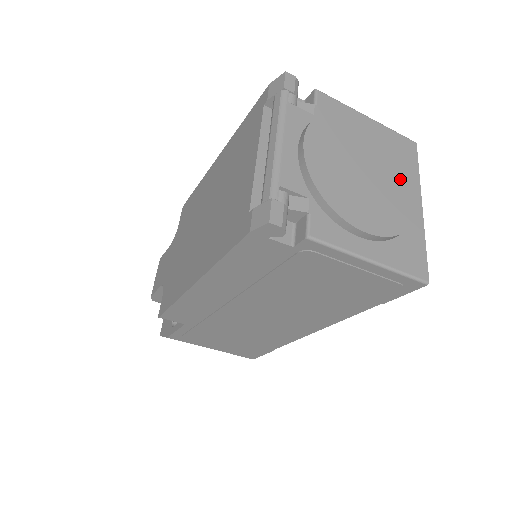
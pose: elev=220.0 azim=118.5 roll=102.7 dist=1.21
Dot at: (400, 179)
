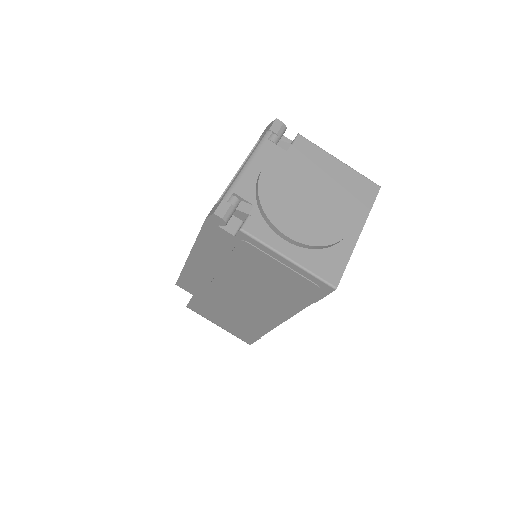
Dot at: (342, 209)
